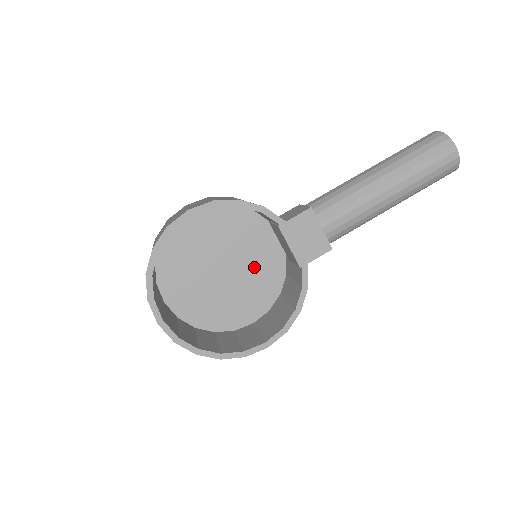
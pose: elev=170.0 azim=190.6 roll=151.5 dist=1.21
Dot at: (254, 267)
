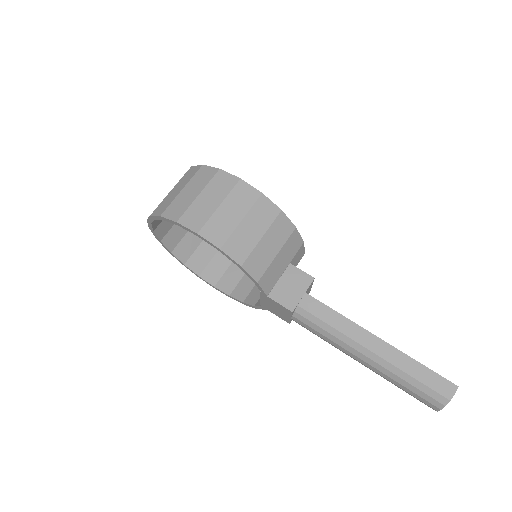
Dot at: occluded
